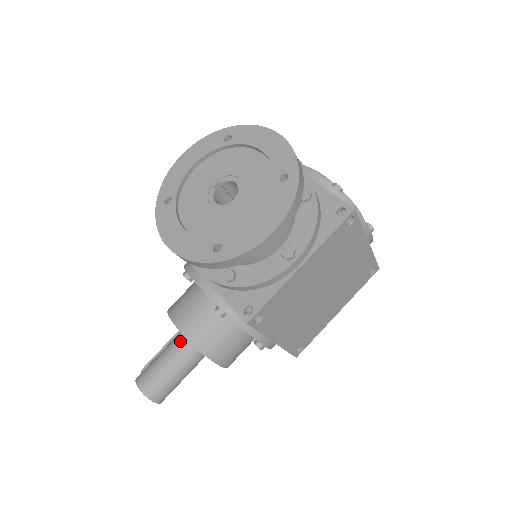
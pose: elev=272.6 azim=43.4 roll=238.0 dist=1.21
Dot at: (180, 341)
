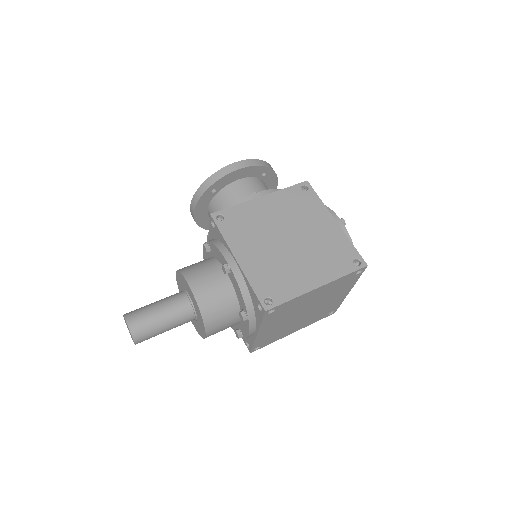
Dot at: occluded
